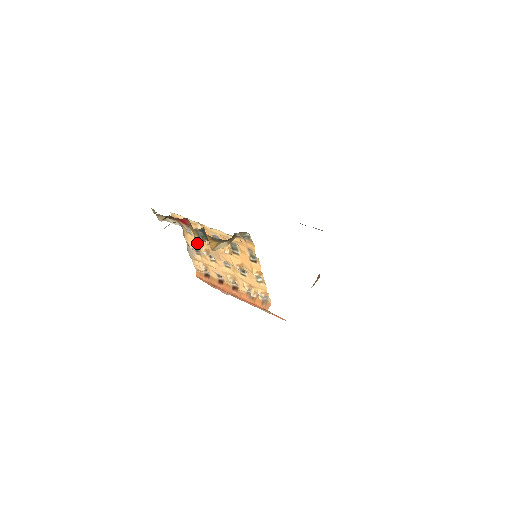
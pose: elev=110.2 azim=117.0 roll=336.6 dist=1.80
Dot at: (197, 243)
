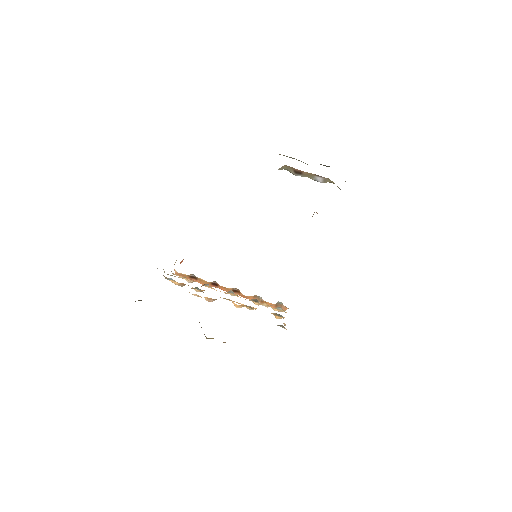
Dot at: occluded
